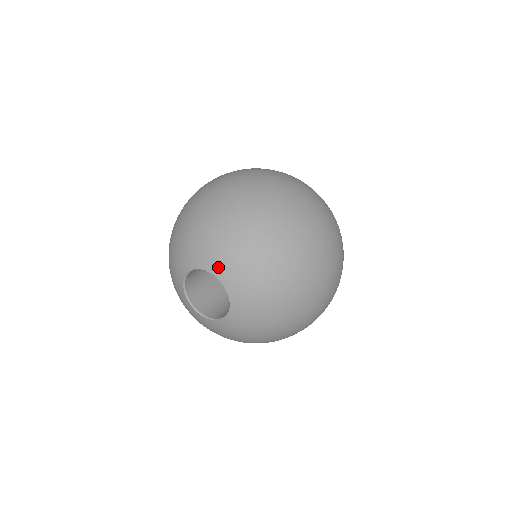
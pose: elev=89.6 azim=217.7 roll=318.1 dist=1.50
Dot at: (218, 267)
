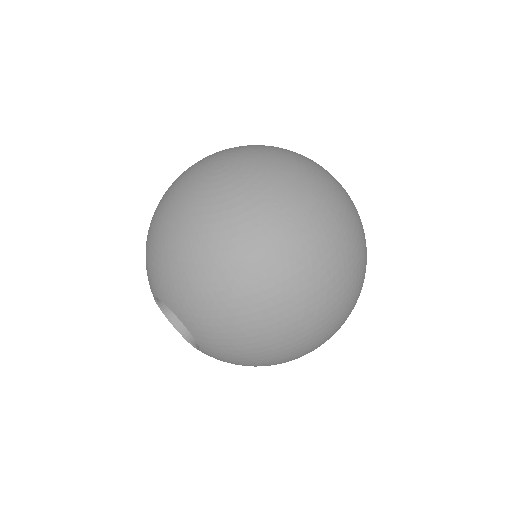
Dot at: (196, 330)
